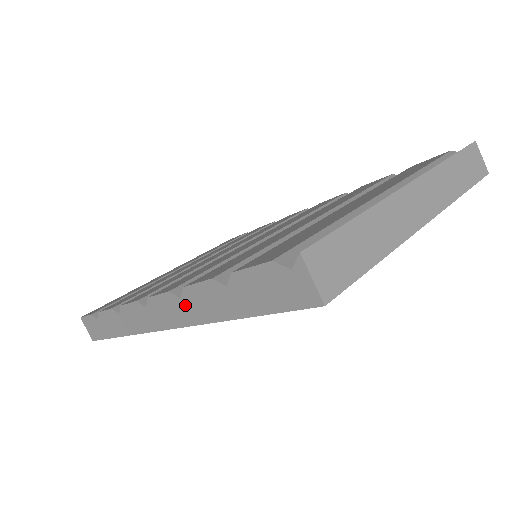
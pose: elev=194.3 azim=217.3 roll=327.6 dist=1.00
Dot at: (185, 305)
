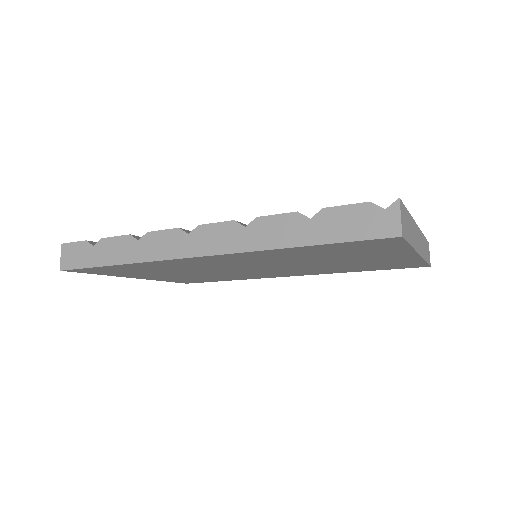
Dot at: (247, 233)
